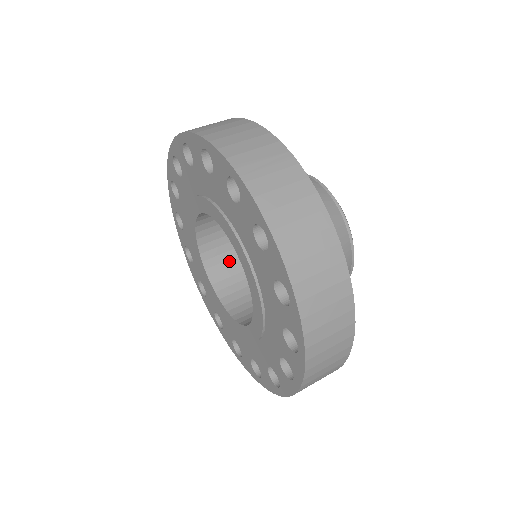
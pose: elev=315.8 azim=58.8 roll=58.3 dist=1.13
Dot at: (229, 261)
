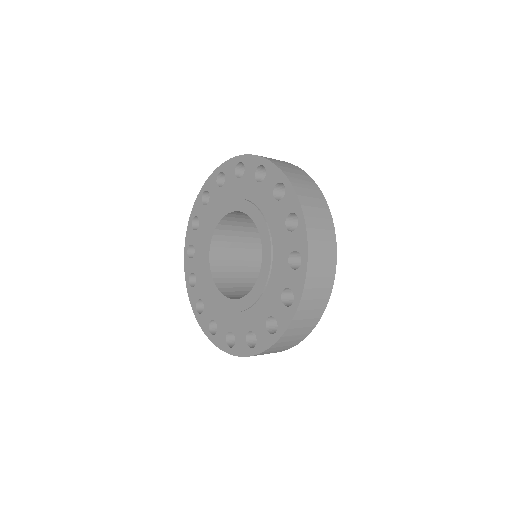
Dot at: (226, 261)
